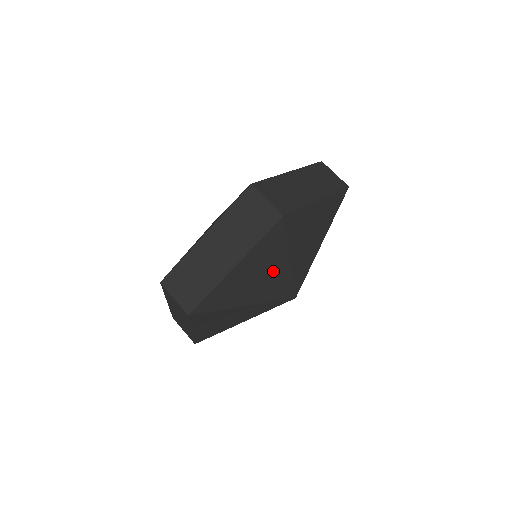
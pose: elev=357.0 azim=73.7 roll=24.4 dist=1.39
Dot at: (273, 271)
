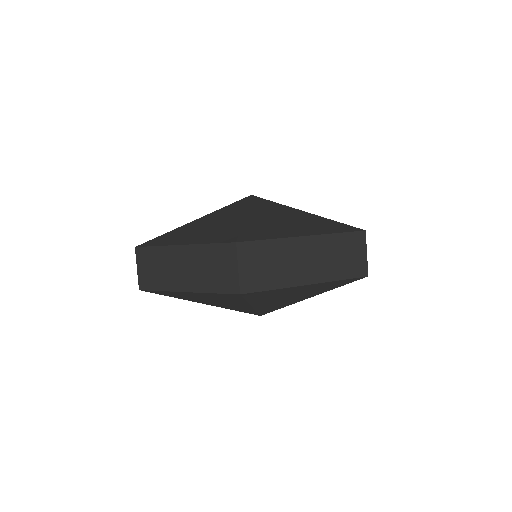
Dot at: (299, 297)
